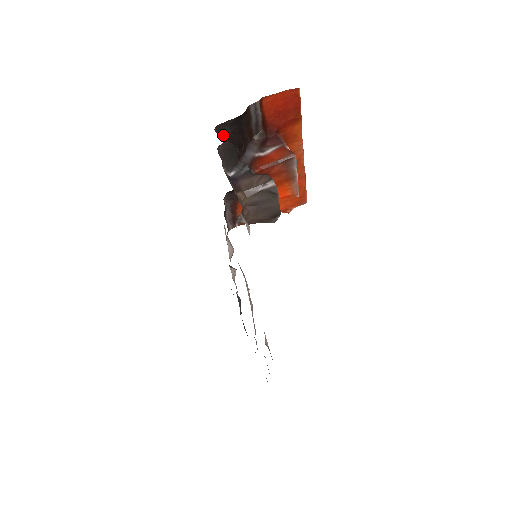
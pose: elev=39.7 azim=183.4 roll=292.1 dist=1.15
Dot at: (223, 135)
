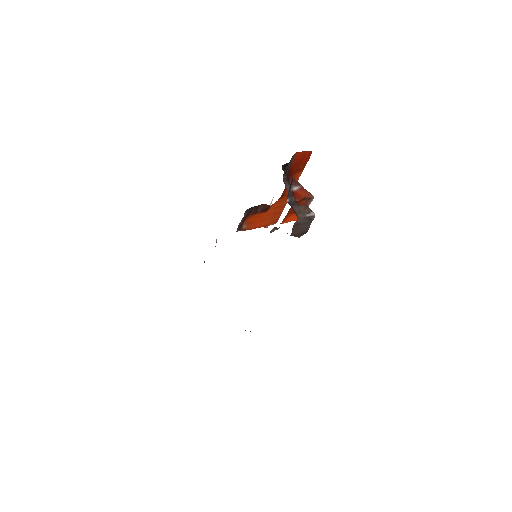
Dot at: (285, 173)
